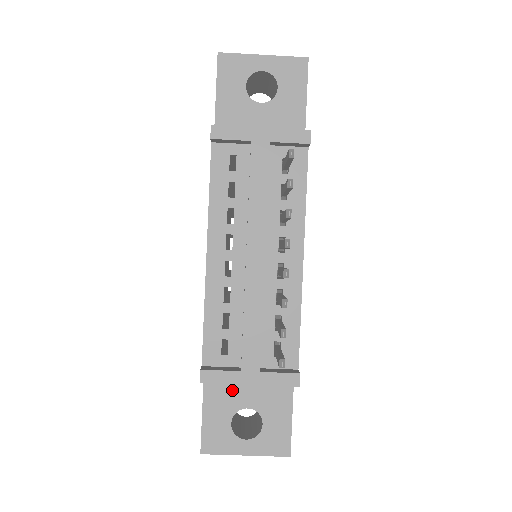
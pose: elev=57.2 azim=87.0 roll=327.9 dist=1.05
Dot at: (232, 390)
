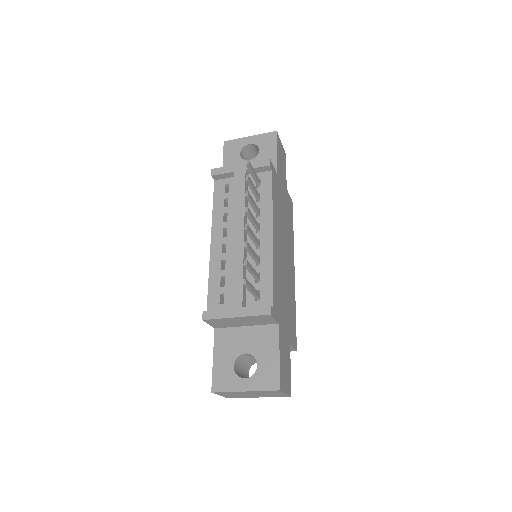
Dot at: (234, 341)
